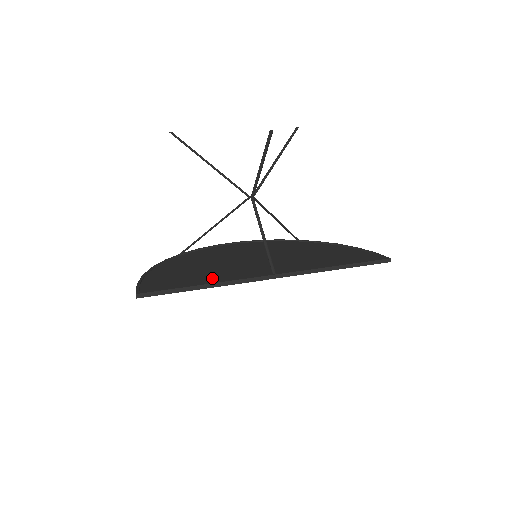
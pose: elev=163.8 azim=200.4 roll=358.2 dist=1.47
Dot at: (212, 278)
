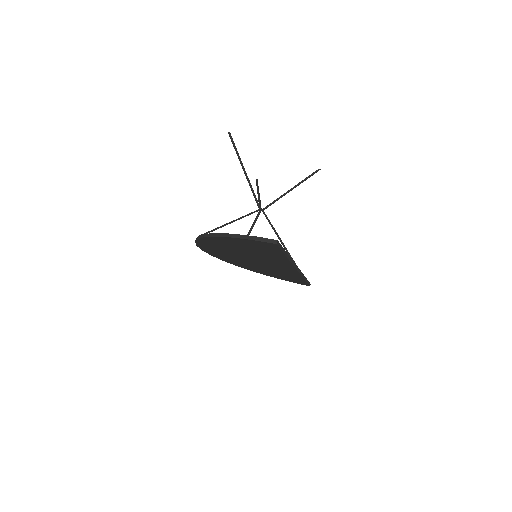
Dot at: occluded
